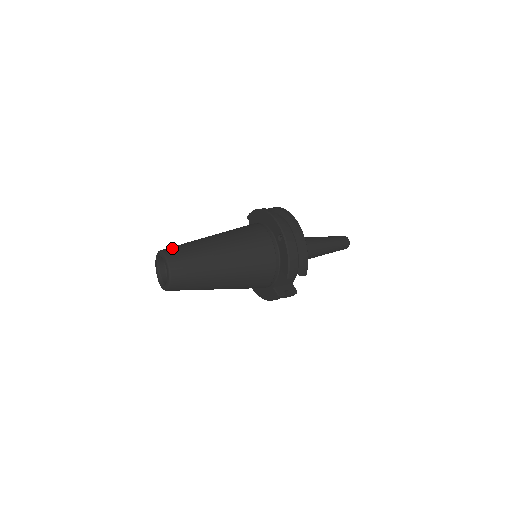
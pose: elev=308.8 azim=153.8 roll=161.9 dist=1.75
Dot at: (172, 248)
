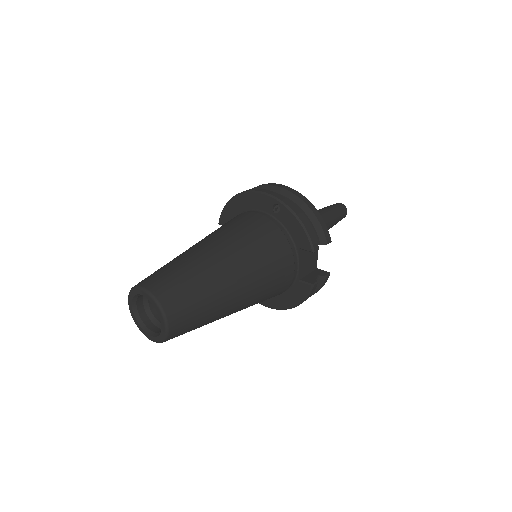
Dot at: (146, 278)
